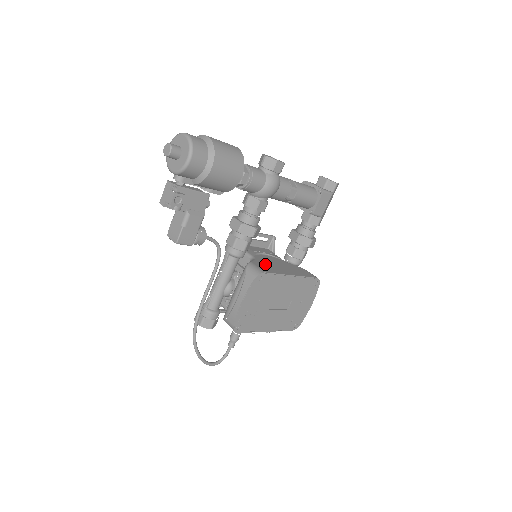
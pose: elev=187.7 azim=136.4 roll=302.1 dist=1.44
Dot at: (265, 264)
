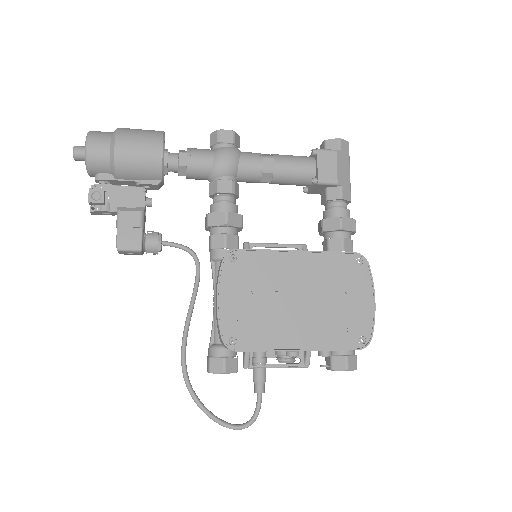
Dot at: occluded
